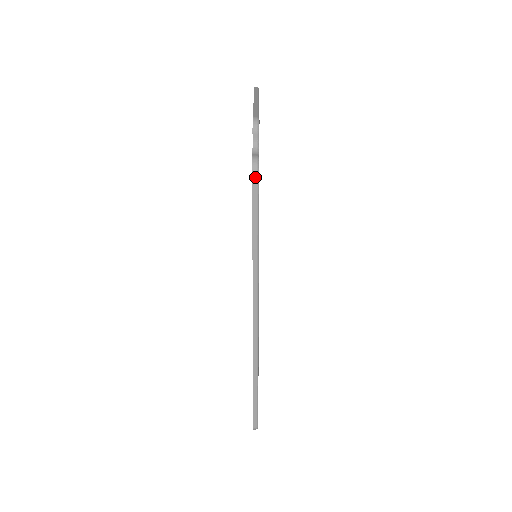
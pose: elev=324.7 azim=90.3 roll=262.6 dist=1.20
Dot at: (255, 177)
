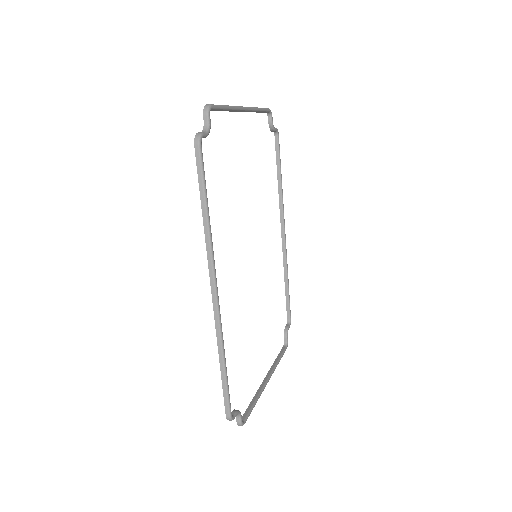
Dot at: (197, 149)
